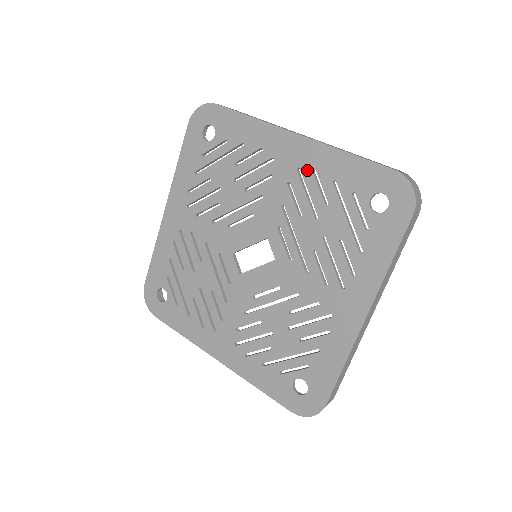
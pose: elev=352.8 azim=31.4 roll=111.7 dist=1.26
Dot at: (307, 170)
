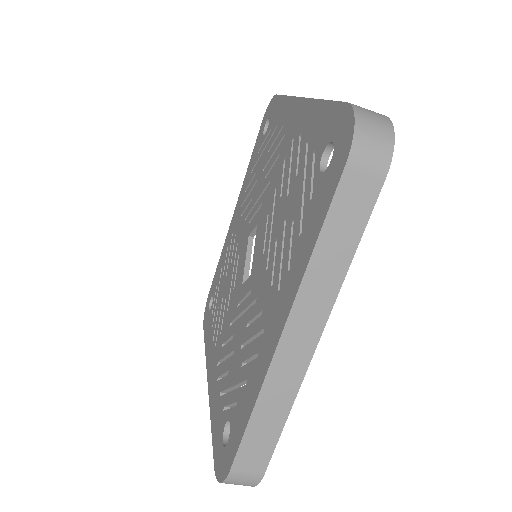
Dot at: (243, 199)
